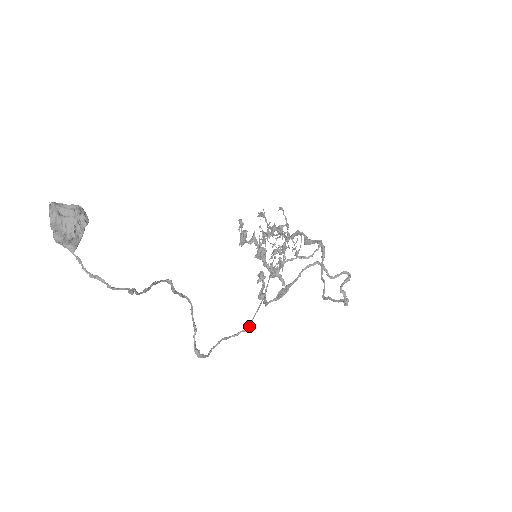
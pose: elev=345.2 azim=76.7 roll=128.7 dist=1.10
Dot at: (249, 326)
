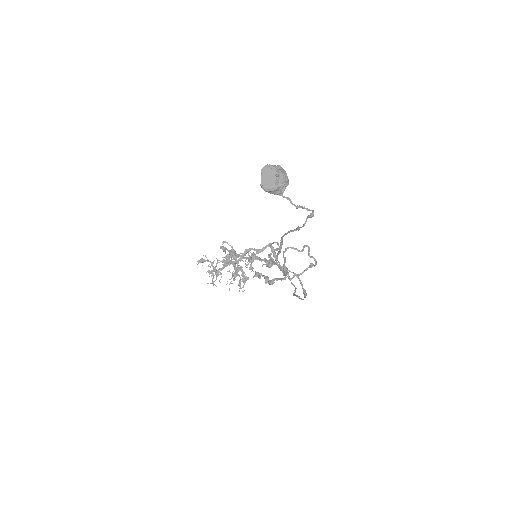
Dot at: occluded
